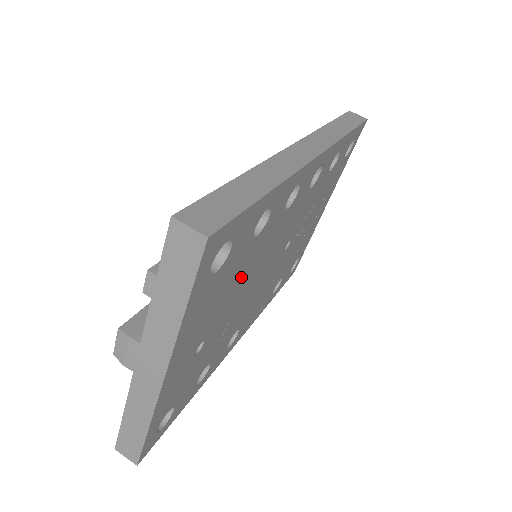
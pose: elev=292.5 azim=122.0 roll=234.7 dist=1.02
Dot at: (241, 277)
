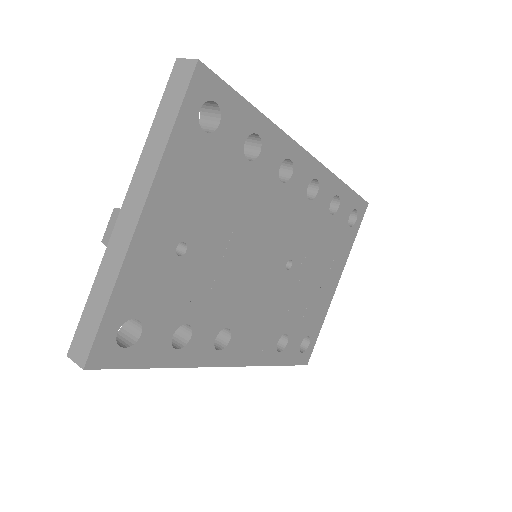
Dot at: (232, 205)
